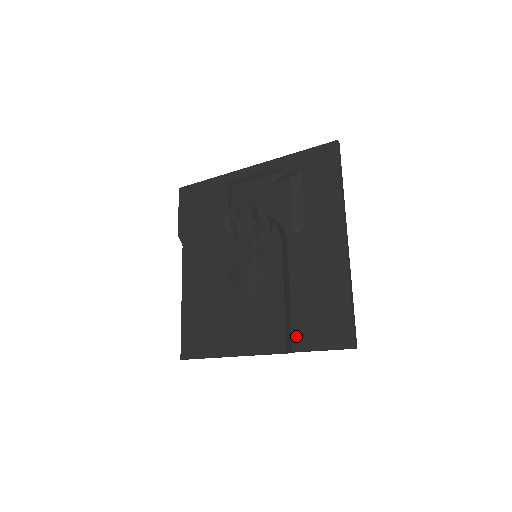
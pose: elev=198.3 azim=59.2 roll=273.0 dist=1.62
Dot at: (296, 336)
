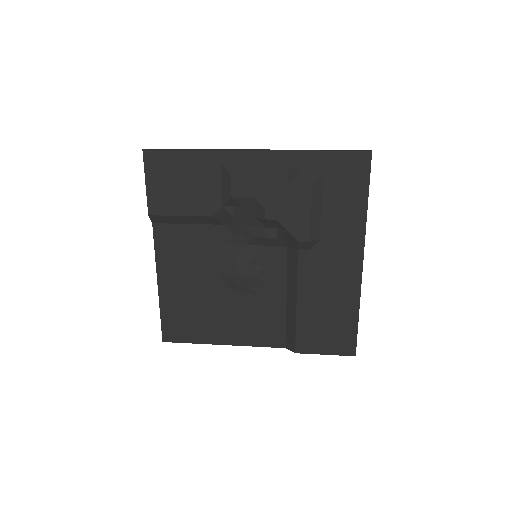
Dot at: (300, 341)
